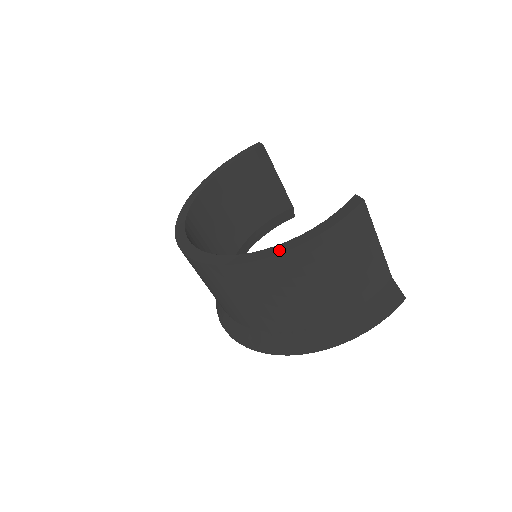
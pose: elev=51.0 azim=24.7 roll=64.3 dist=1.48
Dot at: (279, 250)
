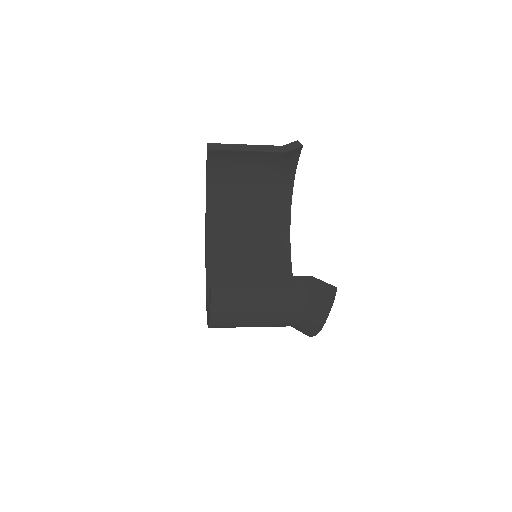
Dot at: (208, 323)
